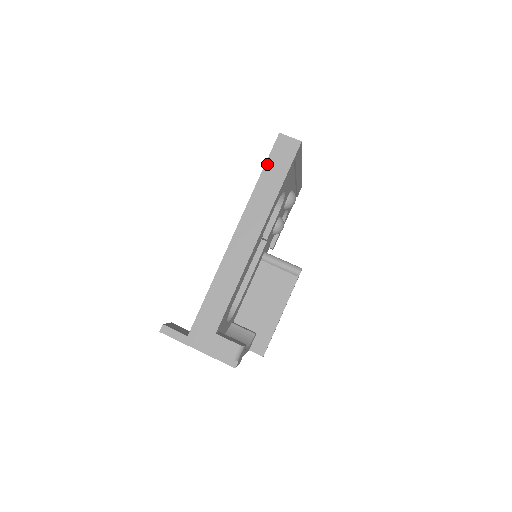
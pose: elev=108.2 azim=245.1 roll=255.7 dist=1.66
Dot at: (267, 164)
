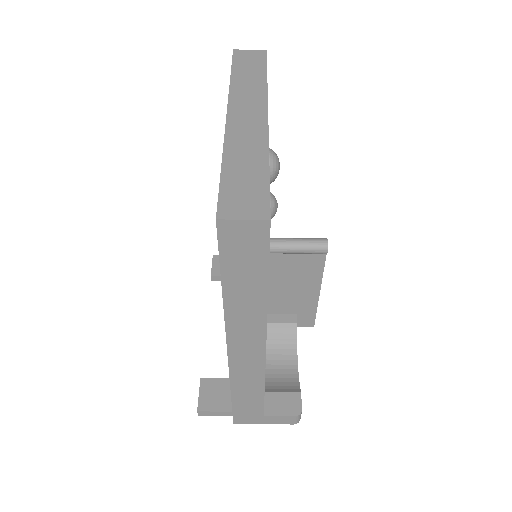
Dot at: (224, 270)
